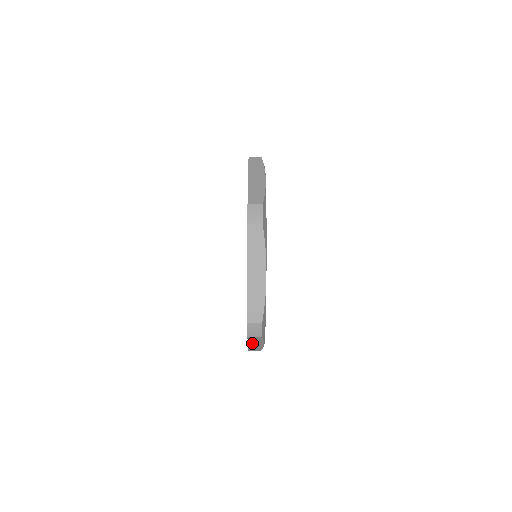
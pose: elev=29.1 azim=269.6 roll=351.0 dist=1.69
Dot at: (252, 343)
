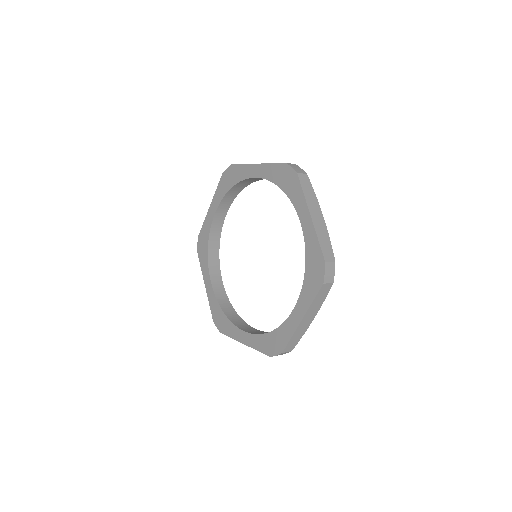
Dot at: occluded
